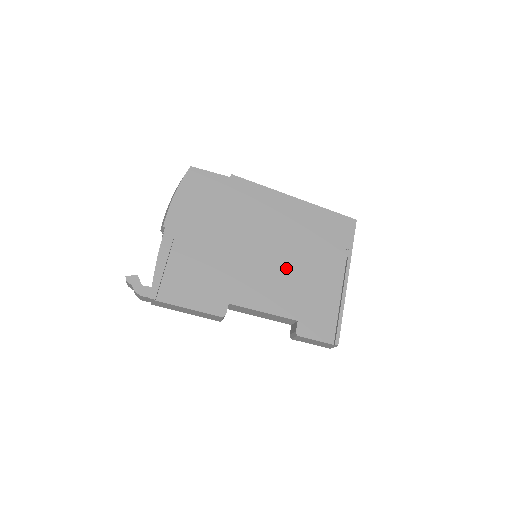
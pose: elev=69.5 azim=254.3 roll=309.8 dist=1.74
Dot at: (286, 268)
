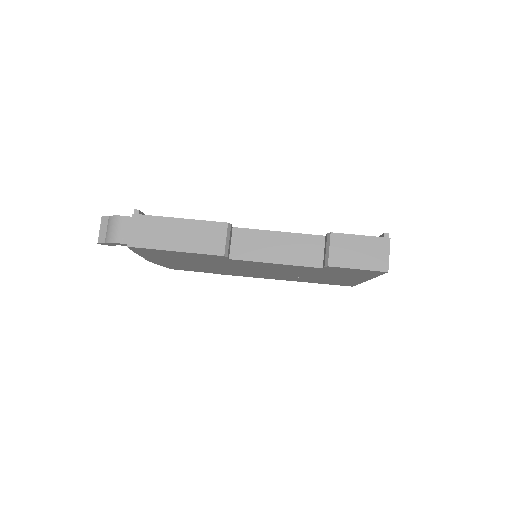
Dot at: occluded
